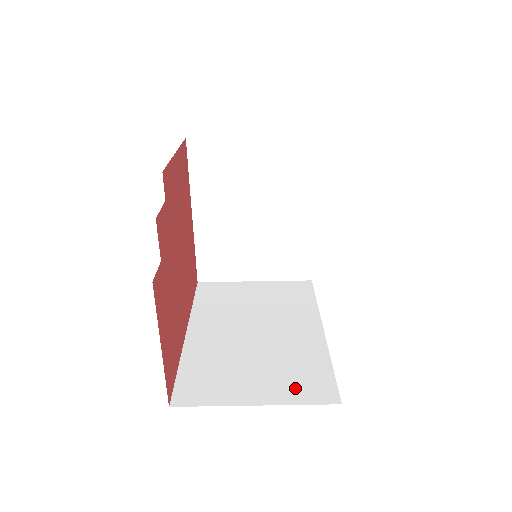
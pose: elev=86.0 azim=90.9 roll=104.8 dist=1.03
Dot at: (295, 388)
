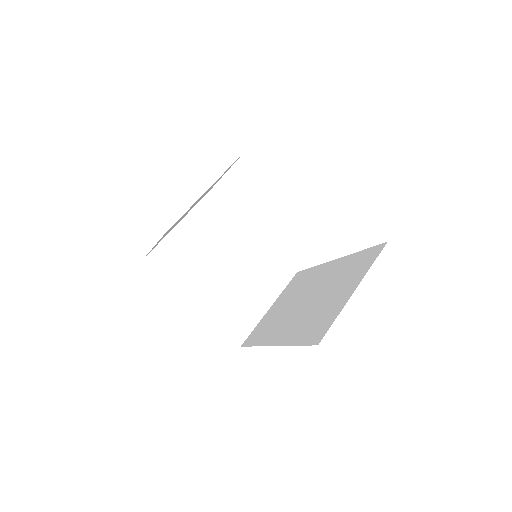
Dot at: (360, 269)
